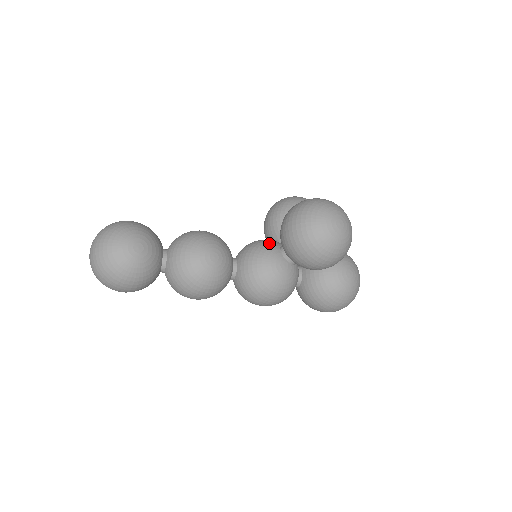
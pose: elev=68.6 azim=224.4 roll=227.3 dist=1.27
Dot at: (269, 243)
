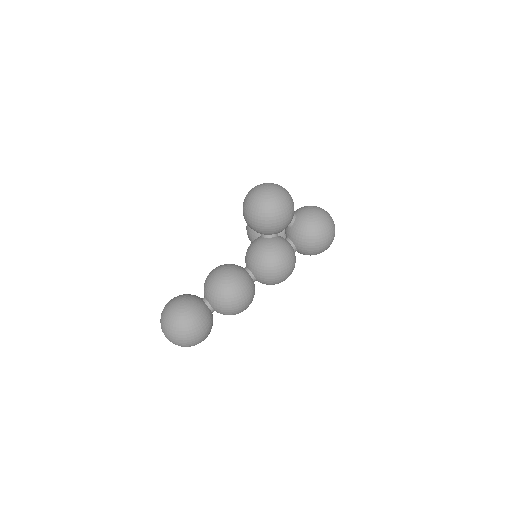
Dot at: (253, 241)
